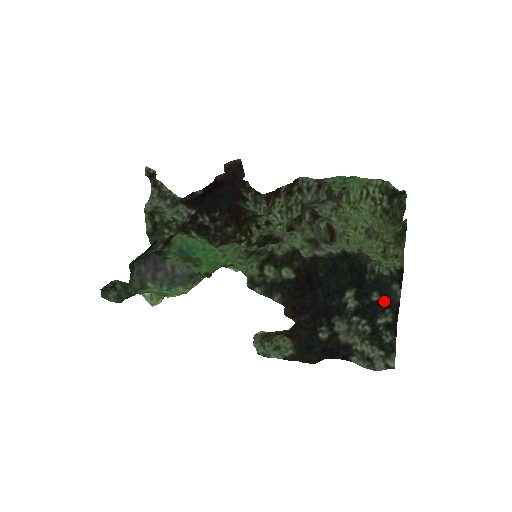
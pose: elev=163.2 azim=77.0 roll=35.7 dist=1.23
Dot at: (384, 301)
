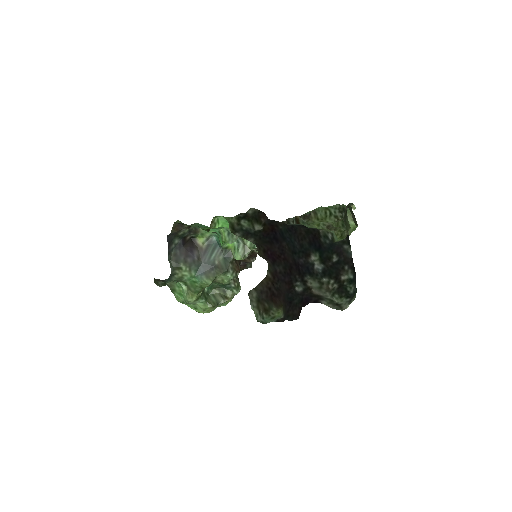
Dot at: (341, 259)
